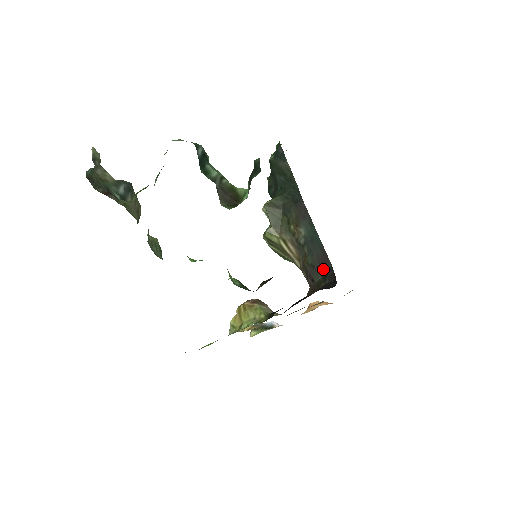
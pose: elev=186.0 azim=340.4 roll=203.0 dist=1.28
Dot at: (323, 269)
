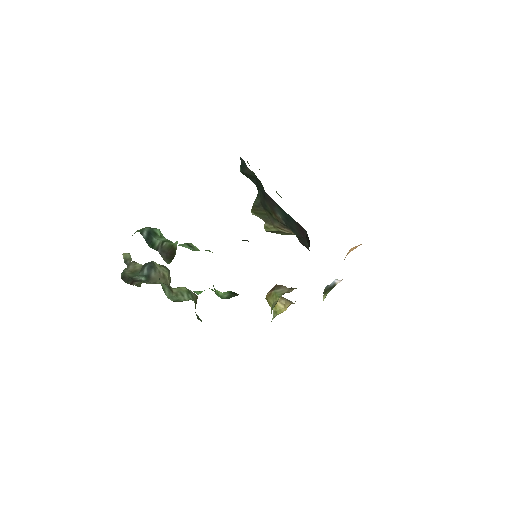
Dot at: (305, 237)
